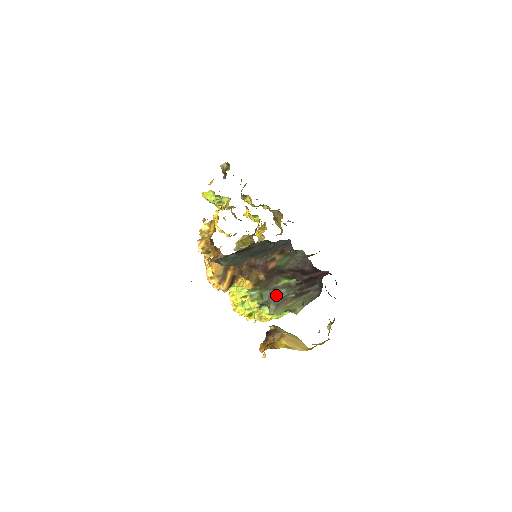
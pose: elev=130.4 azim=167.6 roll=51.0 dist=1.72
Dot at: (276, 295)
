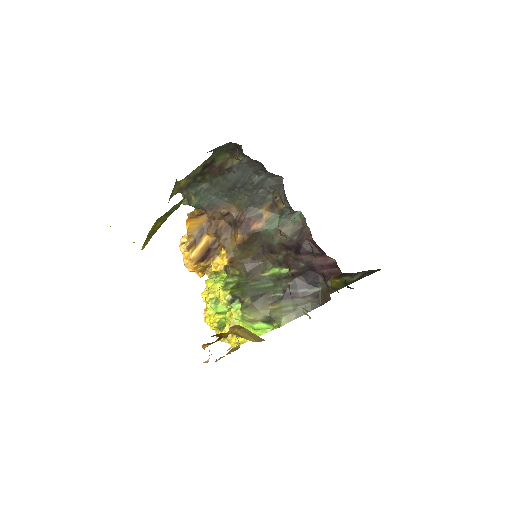
Dot at: (257, 288)
